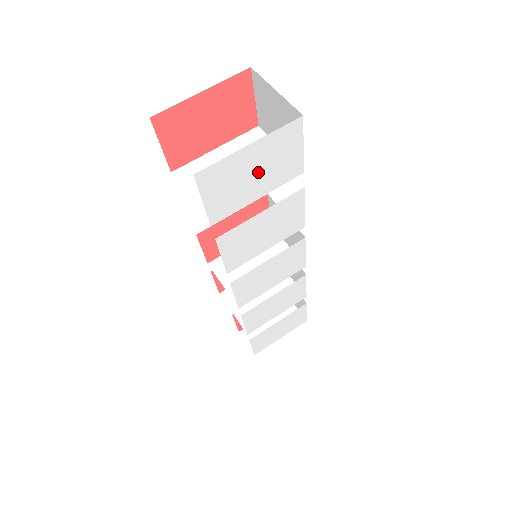
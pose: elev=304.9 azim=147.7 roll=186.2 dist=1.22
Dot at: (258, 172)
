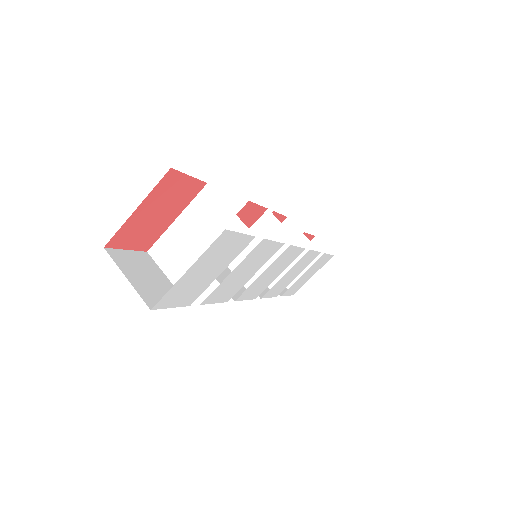
Dot at: (209, 269)
